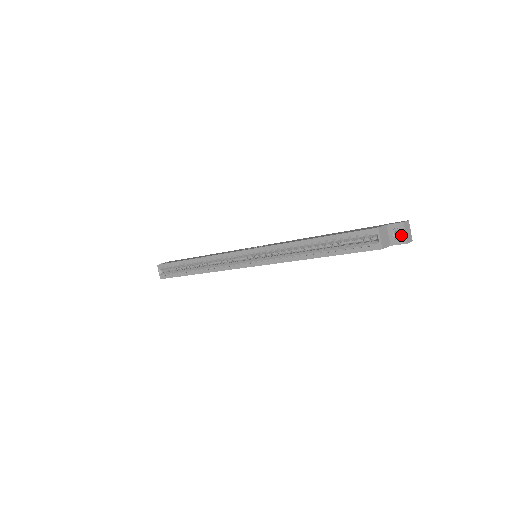
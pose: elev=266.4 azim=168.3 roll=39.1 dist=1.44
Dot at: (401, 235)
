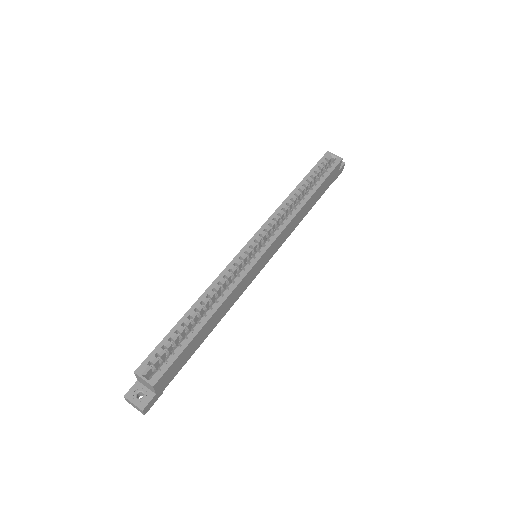
Dot at: occluded
